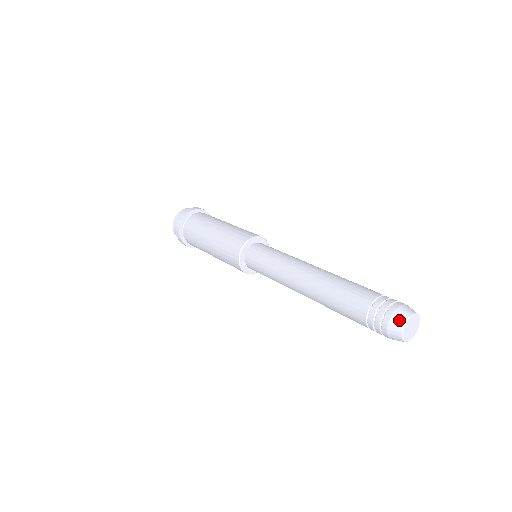
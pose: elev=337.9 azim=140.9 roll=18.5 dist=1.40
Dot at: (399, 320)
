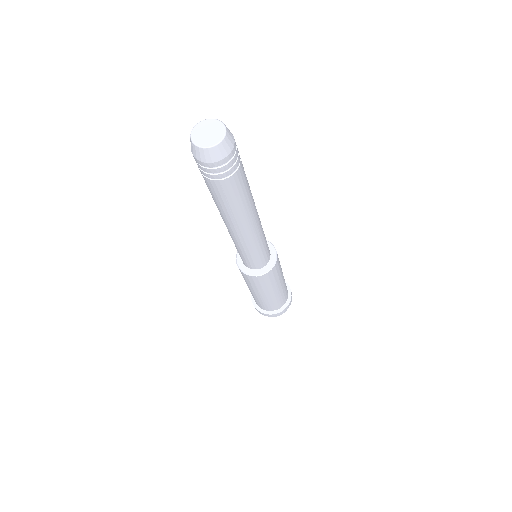
Dot at: occluded
